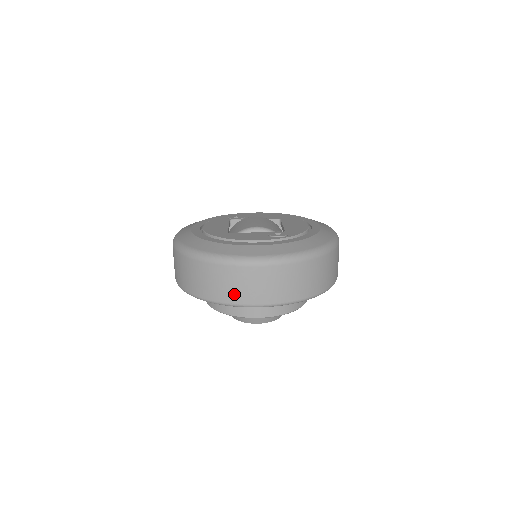
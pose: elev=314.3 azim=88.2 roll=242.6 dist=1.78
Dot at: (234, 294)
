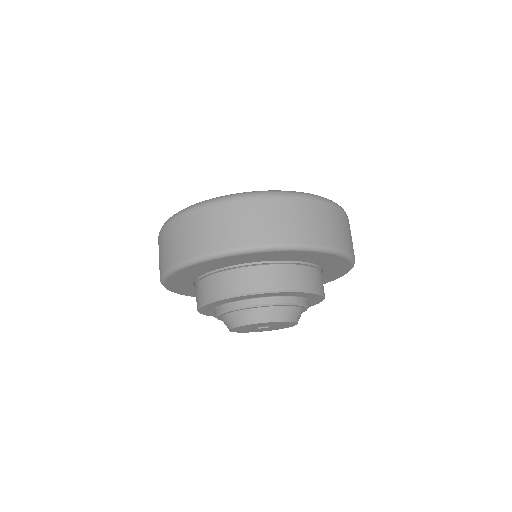
Dot at: (249, 233)
